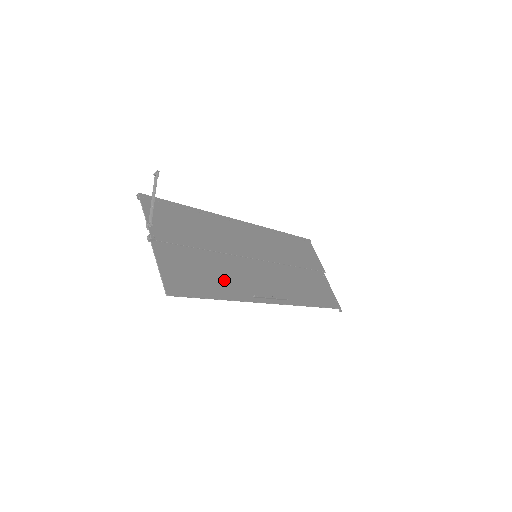
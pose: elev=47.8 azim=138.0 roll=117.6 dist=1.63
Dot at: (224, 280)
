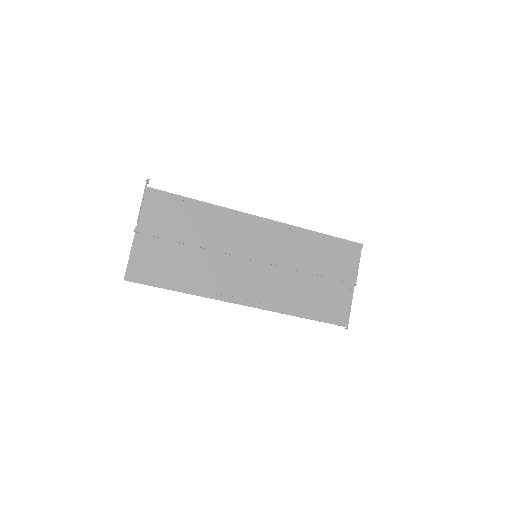
Dot at: (195, 275)
